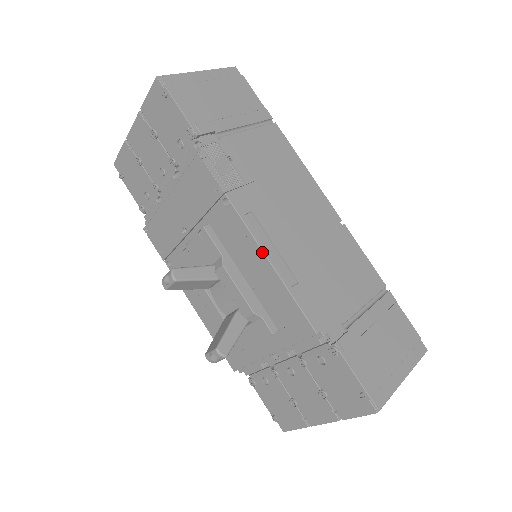
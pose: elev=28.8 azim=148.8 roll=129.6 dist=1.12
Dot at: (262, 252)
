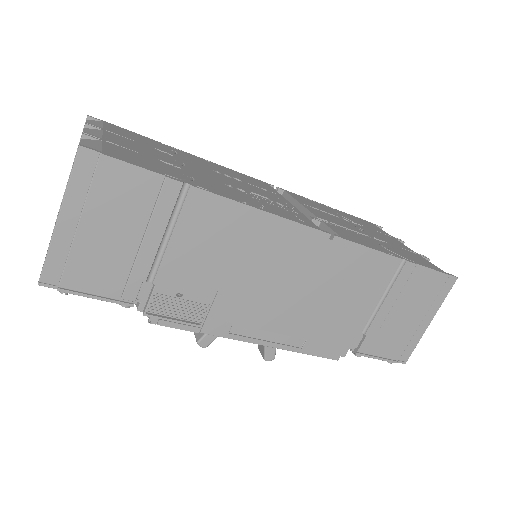
Dot at: (262, 345)
